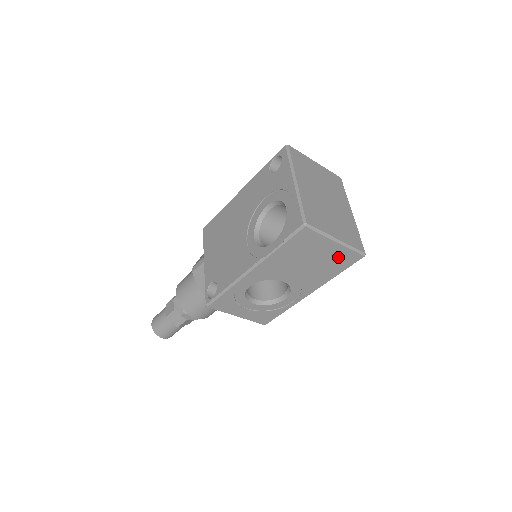
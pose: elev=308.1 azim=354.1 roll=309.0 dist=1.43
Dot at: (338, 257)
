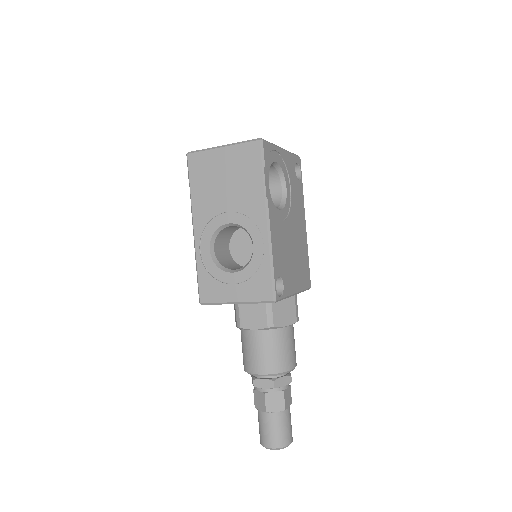
Dot at: (240, 160)
